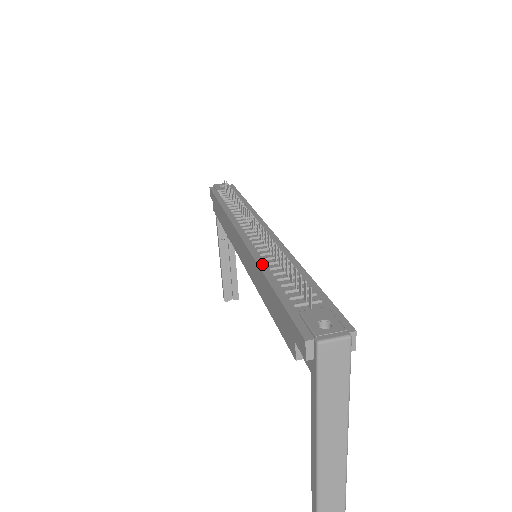
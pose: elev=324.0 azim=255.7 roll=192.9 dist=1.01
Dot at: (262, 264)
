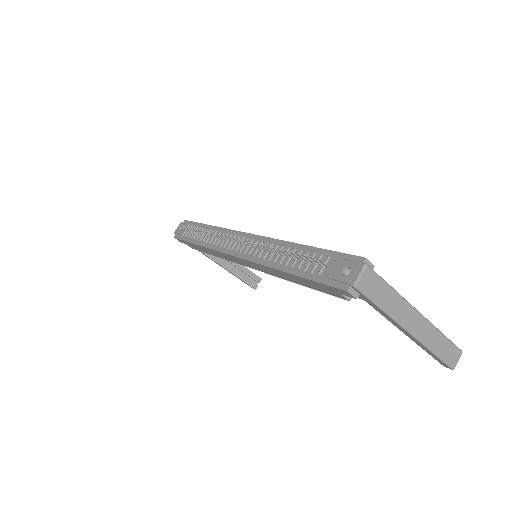
Dot at: (272, 265)
